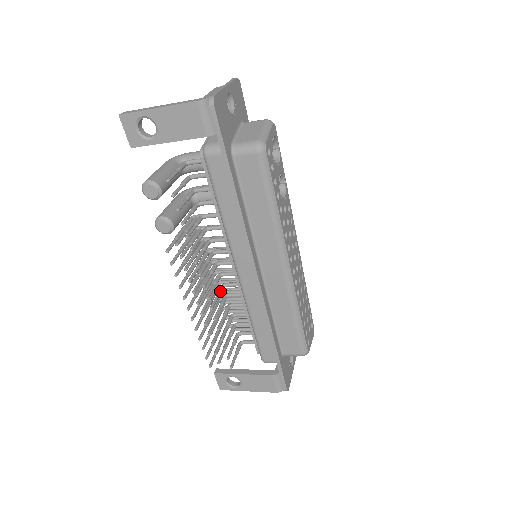
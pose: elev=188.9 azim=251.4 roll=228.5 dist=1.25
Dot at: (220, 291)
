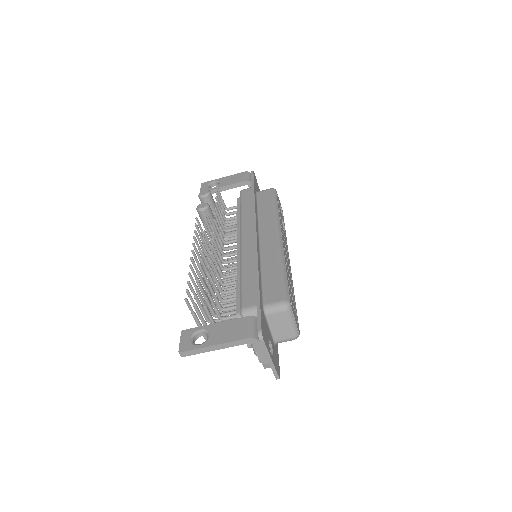
Dot at: occluded
